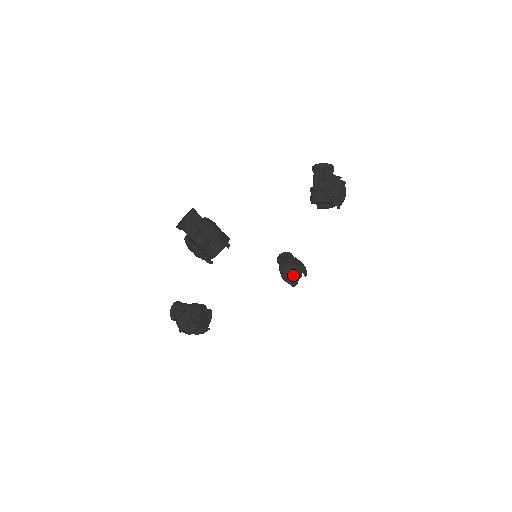
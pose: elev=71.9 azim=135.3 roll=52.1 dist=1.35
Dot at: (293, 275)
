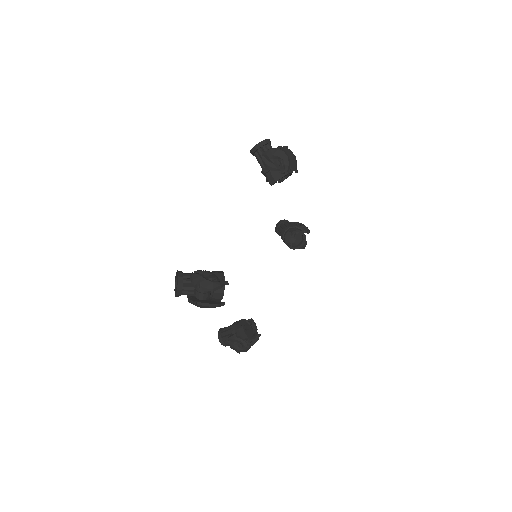
Dot at: (298, 239)
